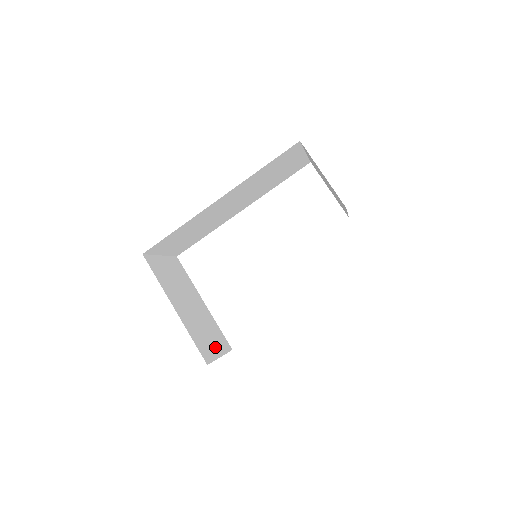
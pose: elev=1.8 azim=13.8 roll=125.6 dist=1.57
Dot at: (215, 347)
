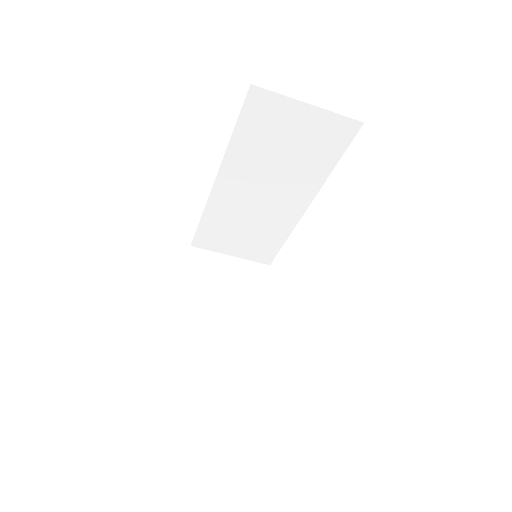
Dot at: (218, 365)
